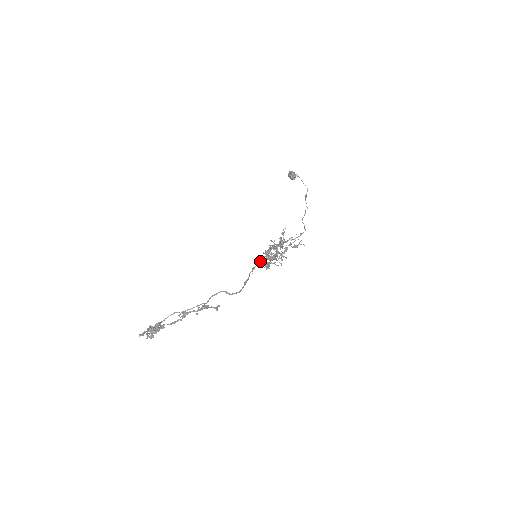
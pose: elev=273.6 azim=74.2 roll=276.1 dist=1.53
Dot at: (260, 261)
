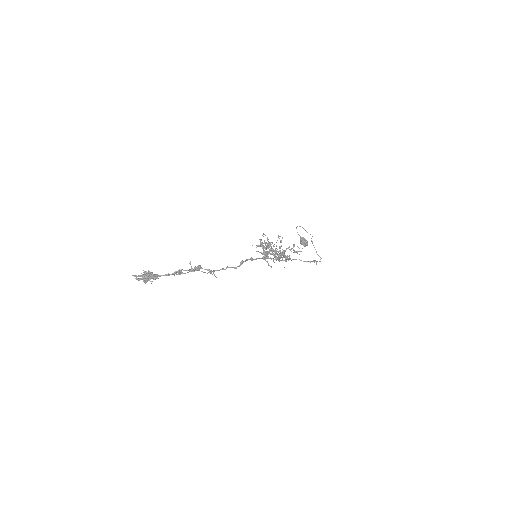
Dot at: occluded
